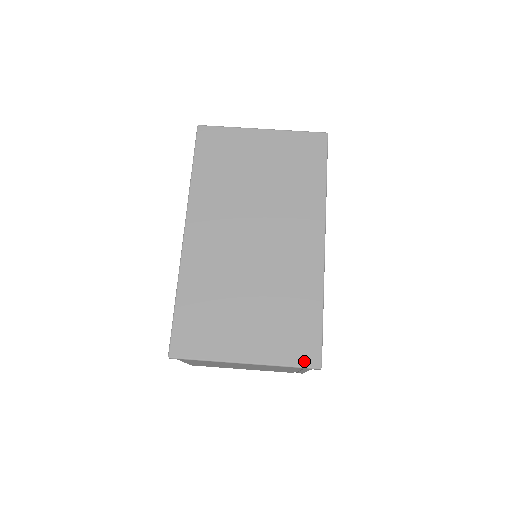
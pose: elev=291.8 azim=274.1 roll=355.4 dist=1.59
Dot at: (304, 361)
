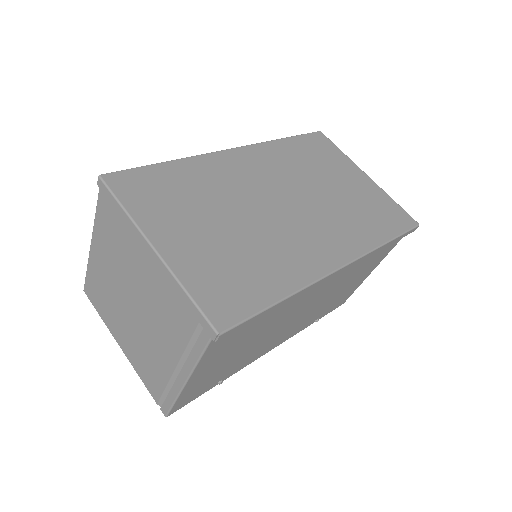
Dot at: (211, 310)
